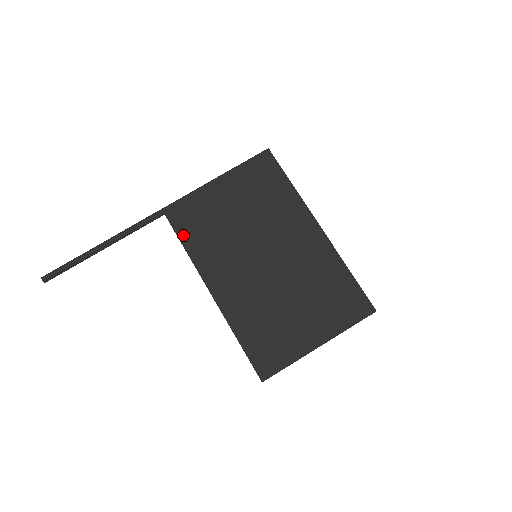
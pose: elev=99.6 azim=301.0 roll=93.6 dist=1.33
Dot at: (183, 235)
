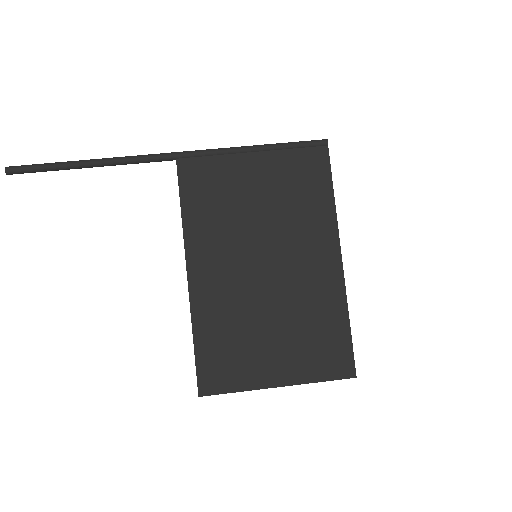
Dot at: (186, 194)
